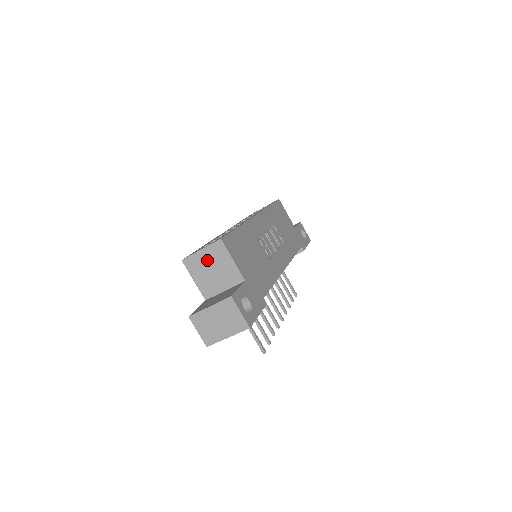
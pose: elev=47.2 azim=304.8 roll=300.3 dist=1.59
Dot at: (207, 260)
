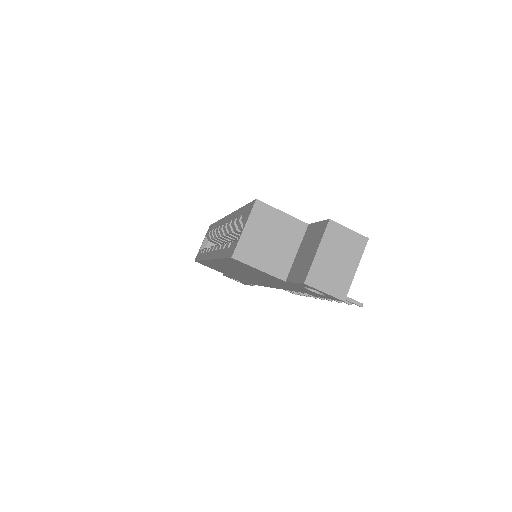
Dot at: (258, 234)
